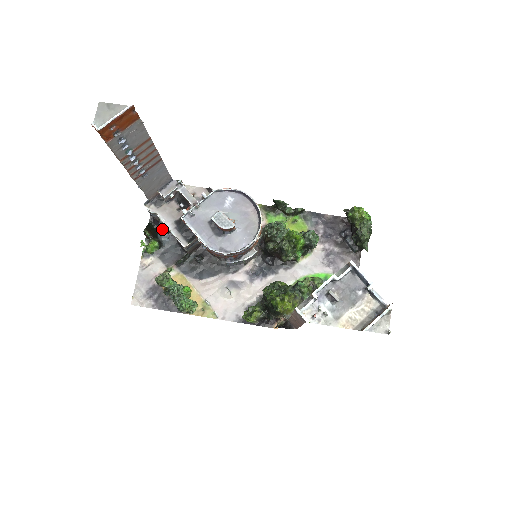
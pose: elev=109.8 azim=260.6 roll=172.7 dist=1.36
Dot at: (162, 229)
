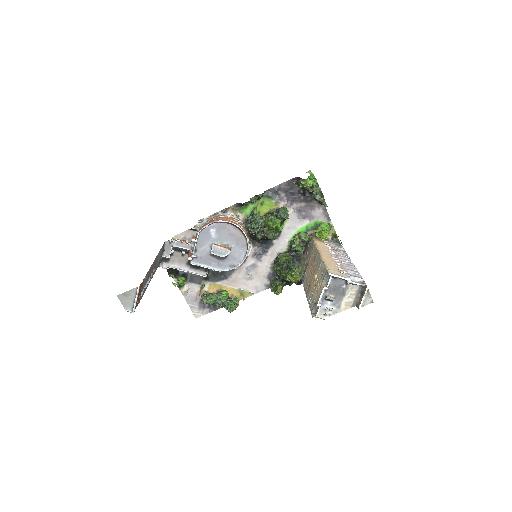
Dot at: occluded
